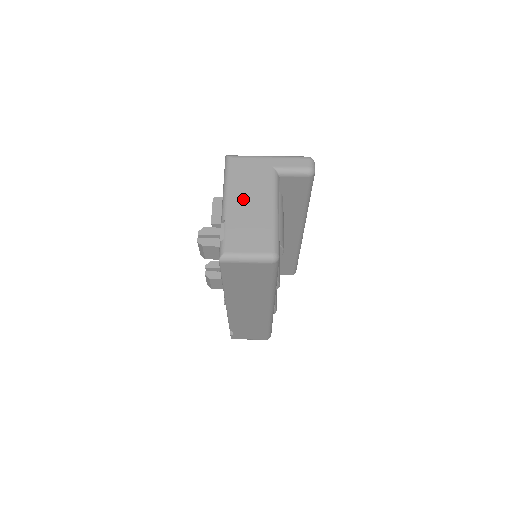
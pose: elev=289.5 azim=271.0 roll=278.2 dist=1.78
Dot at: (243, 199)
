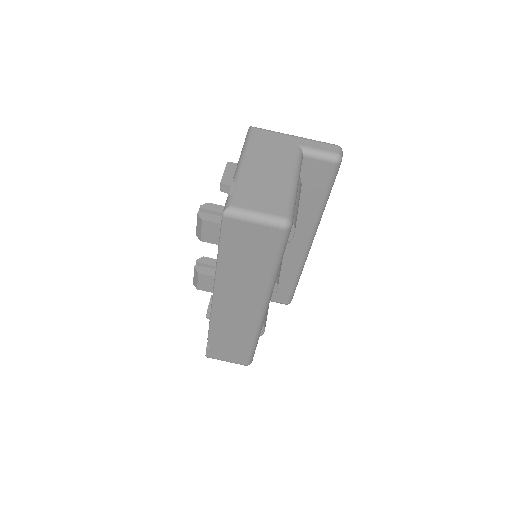
Dot at: (261, 164)
